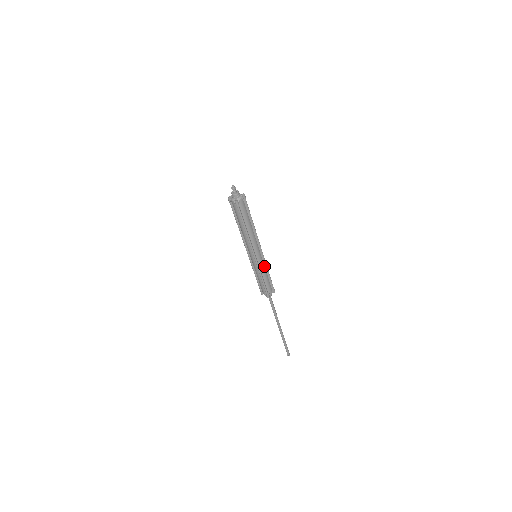
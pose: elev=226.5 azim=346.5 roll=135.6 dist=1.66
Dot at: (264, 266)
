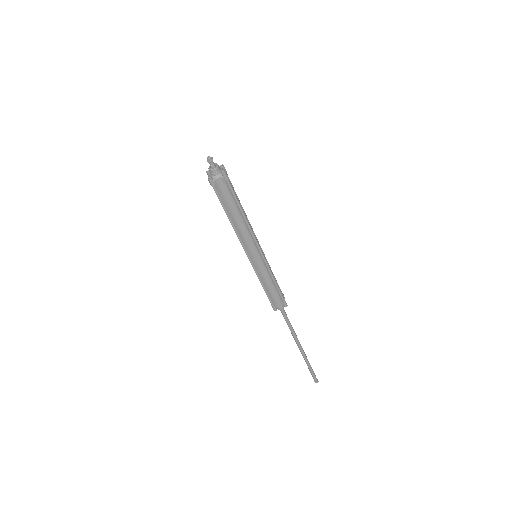
Dot at: occluded
